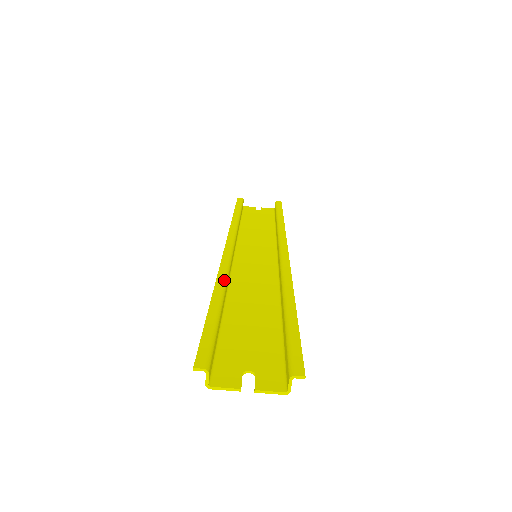
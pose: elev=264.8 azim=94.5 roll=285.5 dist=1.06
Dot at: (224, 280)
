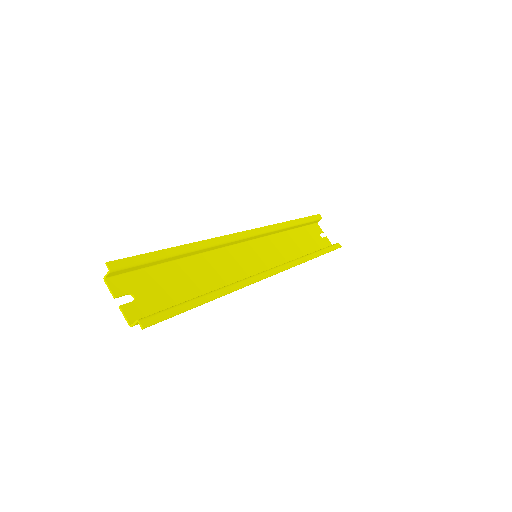
Dot at: (205, 246)
